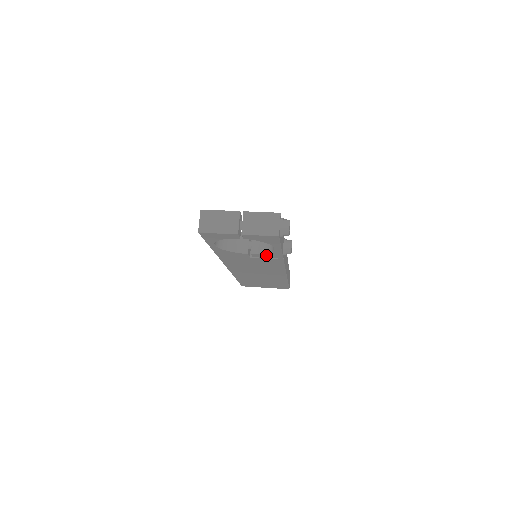
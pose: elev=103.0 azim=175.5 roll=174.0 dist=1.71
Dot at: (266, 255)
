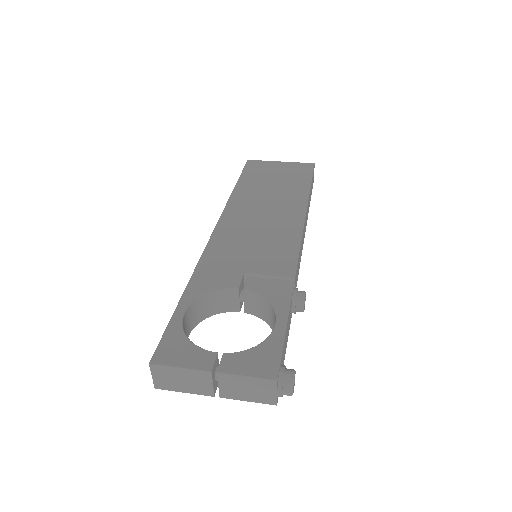
Dot at: occluded
